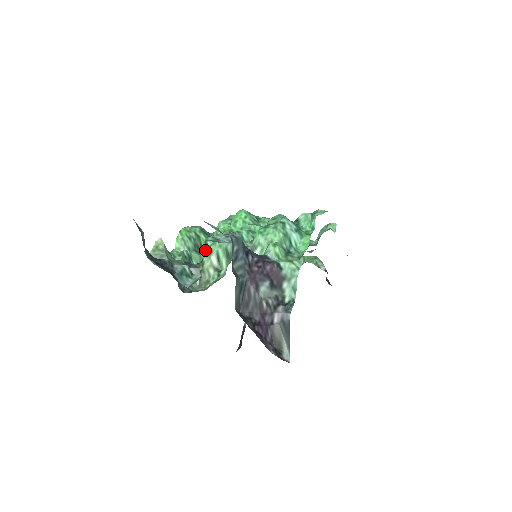
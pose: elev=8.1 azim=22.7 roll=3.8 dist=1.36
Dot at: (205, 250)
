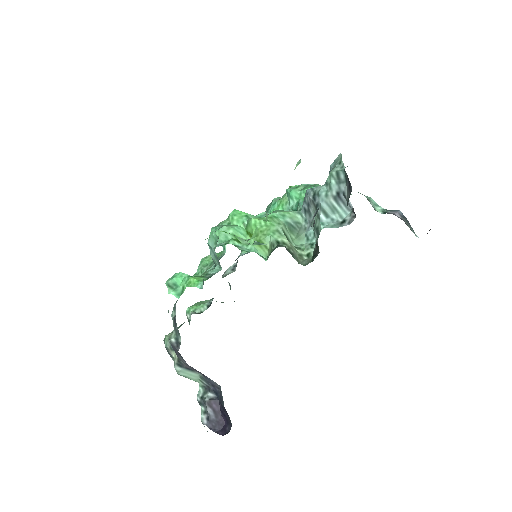
Dot at: (246, 250)
